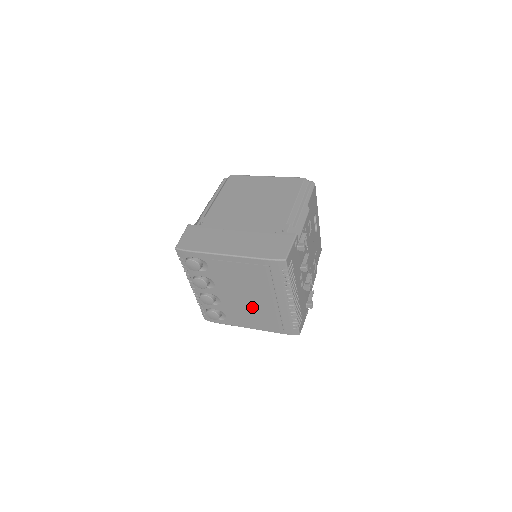
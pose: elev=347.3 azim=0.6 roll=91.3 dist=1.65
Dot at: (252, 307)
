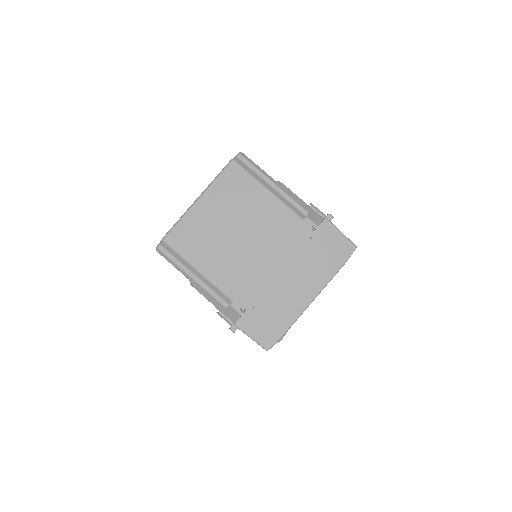
Dot at: occluded
